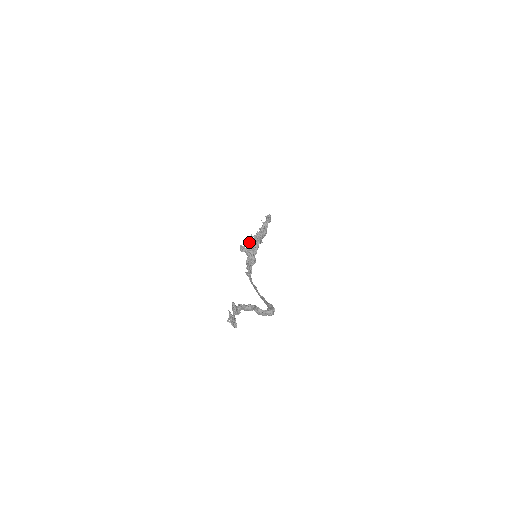
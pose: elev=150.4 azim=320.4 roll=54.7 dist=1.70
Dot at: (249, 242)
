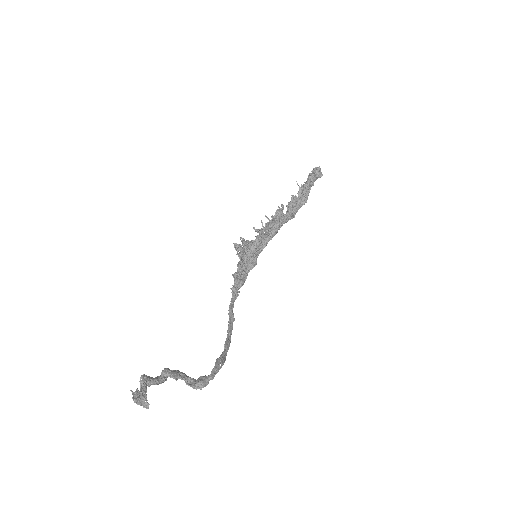
Dot at: (256, 231)
